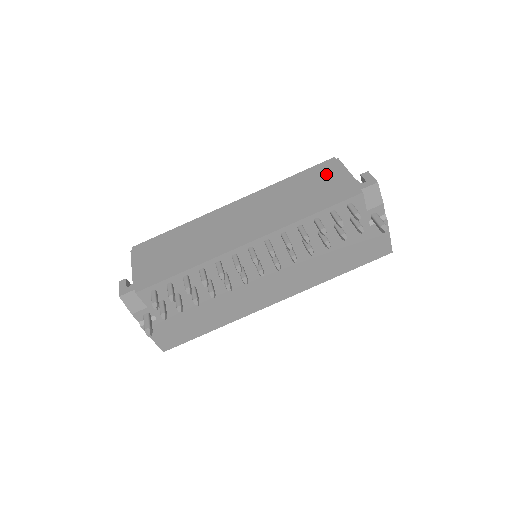
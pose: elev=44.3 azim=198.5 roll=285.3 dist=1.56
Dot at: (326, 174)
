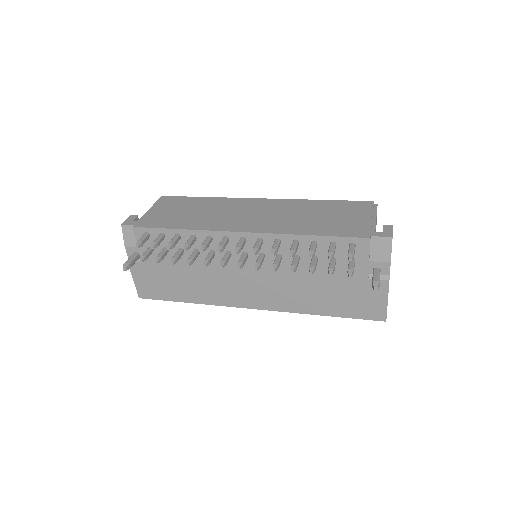
Dot at: (354, 211)
